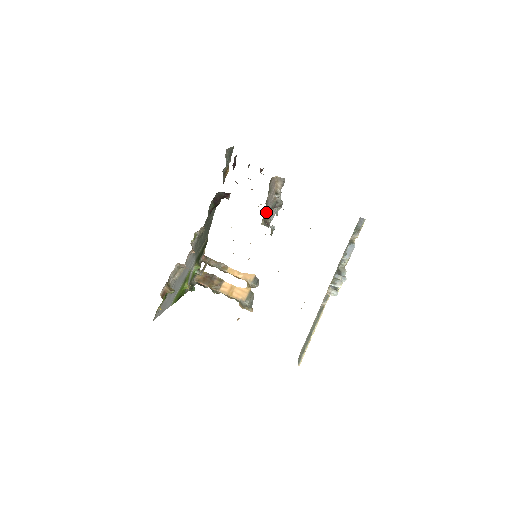
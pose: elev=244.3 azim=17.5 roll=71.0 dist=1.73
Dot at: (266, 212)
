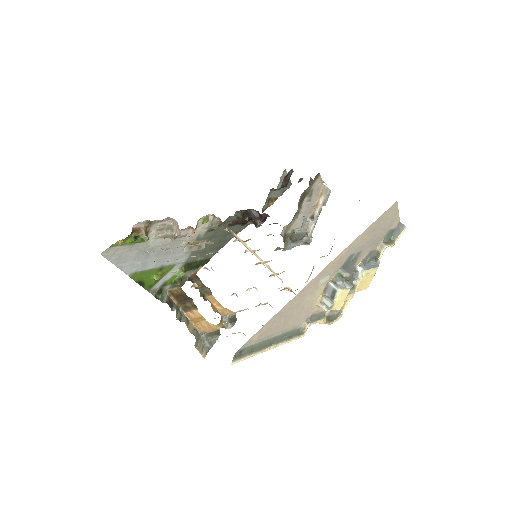
Dot at: (292, 227)
